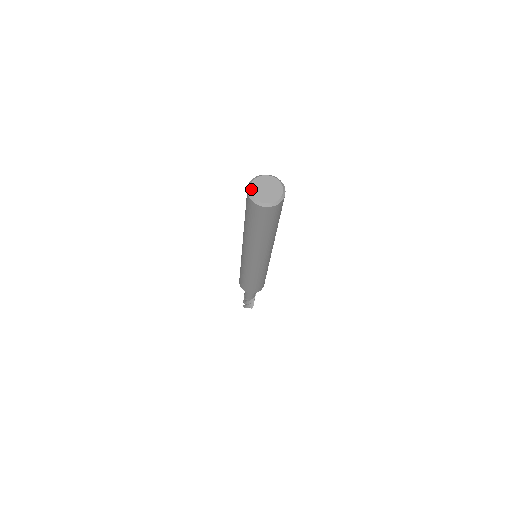
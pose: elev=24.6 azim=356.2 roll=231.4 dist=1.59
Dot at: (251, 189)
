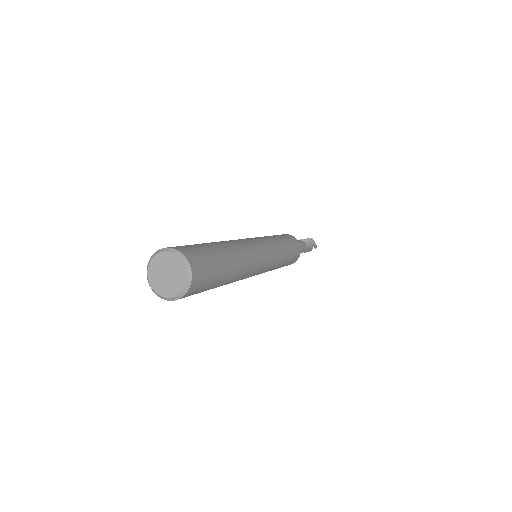
Dot at: (148, 276)
